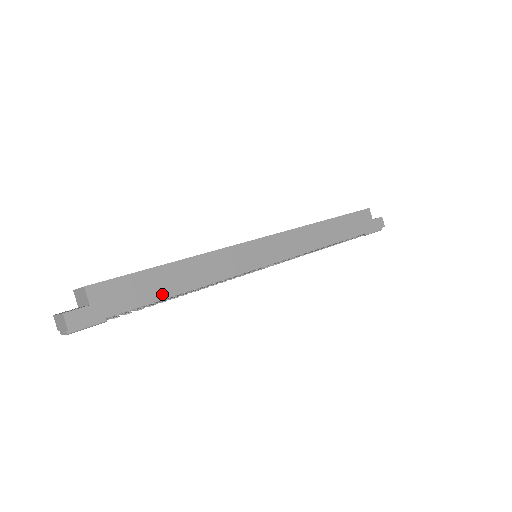
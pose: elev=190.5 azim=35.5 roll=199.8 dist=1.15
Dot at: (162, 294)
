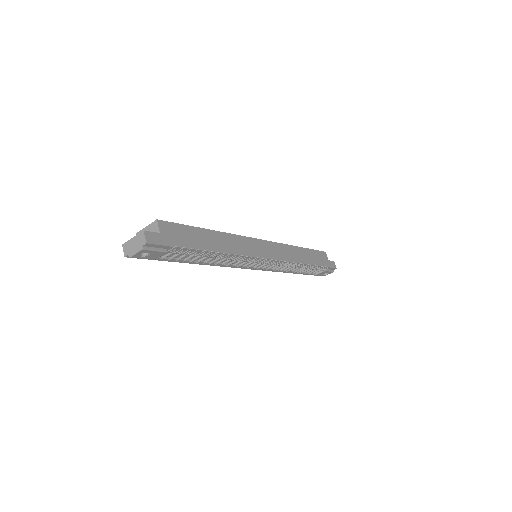
Dot at: (204, 247)
